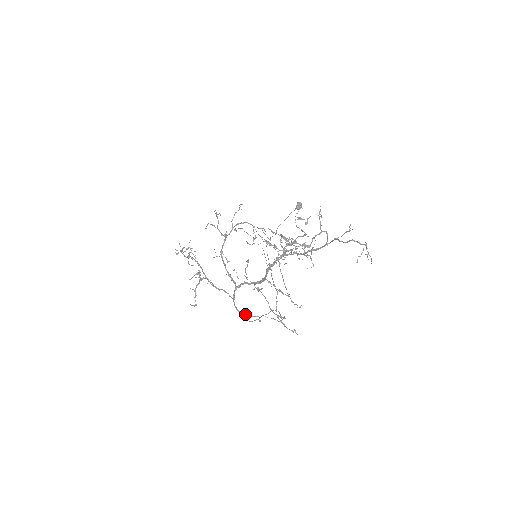
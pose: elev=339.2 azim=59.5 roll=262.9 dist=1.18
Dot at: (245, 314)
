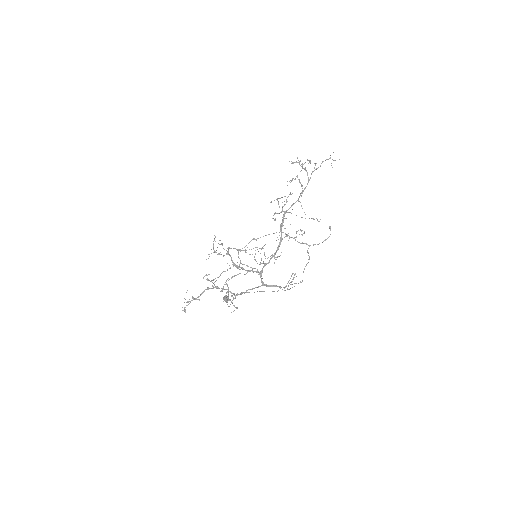
Dot at: (279, 286)
